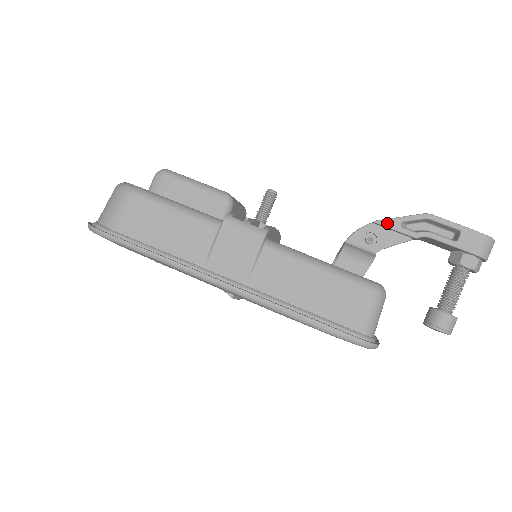
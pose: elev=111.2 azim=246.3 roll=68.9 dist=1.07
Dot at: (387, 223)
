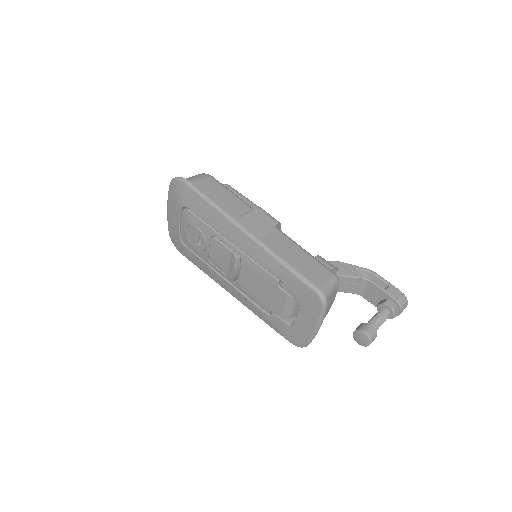
Dot at: (346, 265)
